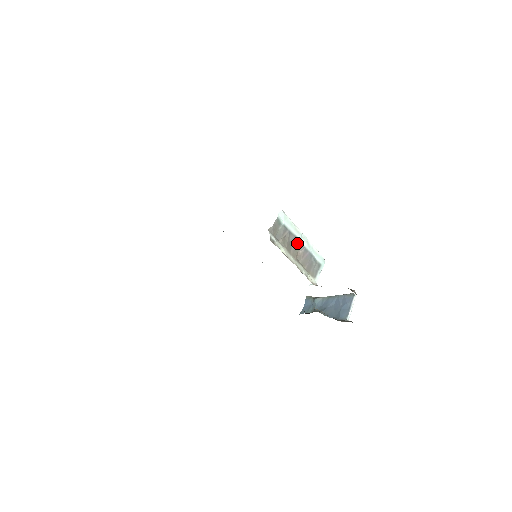
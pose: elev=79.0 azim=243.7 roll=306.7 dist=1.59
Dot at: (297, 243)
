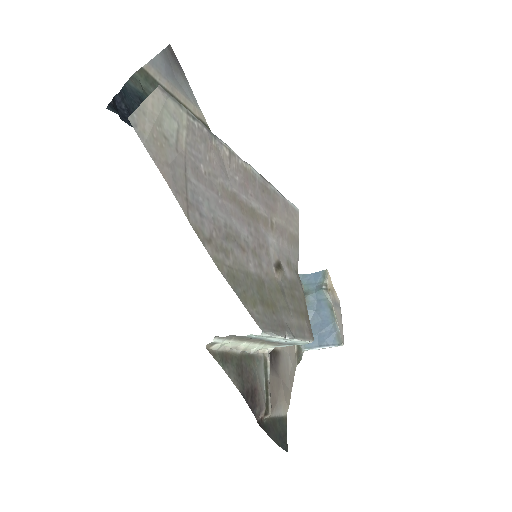
Dot at: occluded
